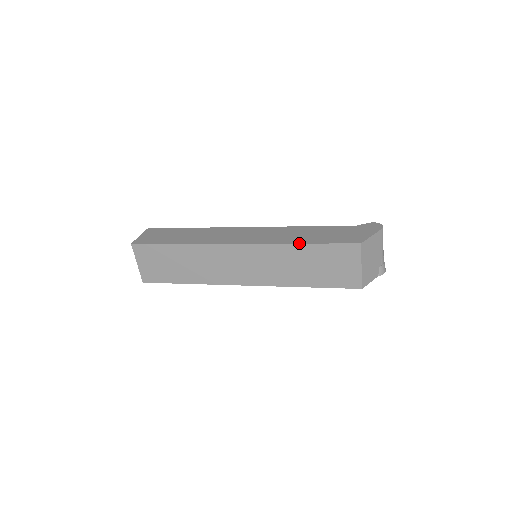
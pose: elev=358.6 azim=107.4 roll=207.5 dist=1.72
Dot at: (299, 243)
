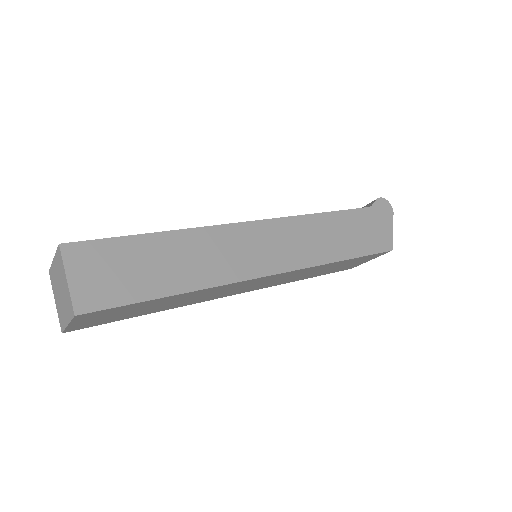
Dot at: (341, 261)
